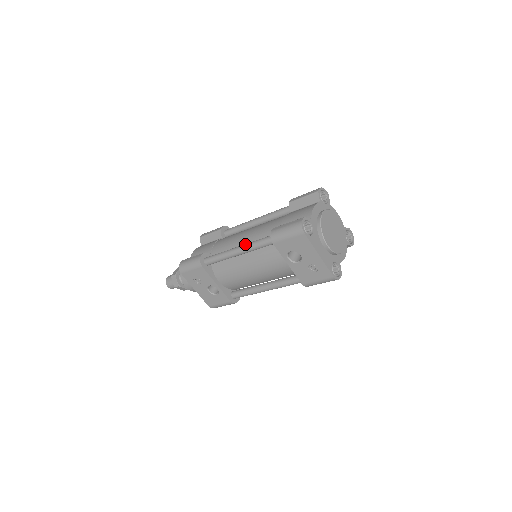
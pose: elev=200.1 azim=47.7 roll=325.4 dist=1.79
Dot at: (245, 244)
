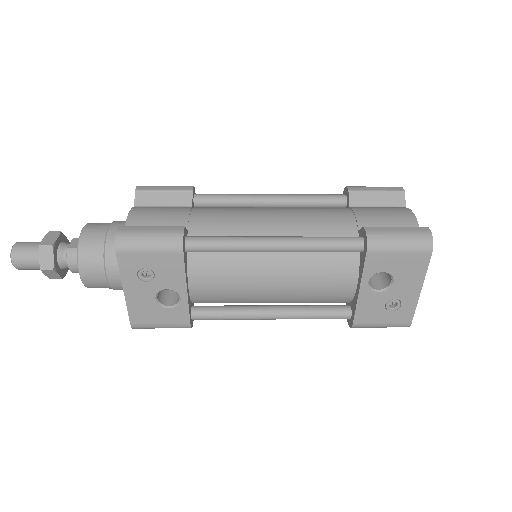
Dot at: (295, 237)
